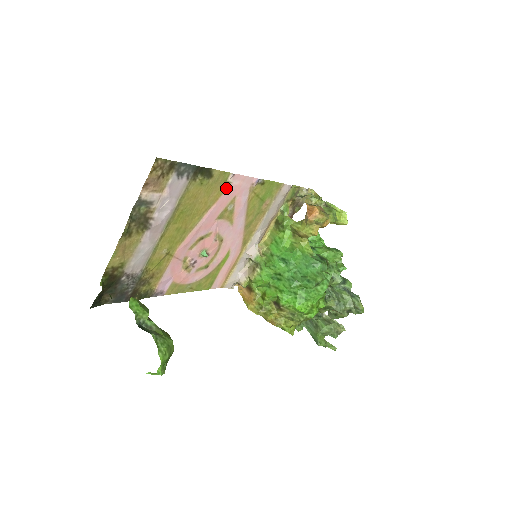
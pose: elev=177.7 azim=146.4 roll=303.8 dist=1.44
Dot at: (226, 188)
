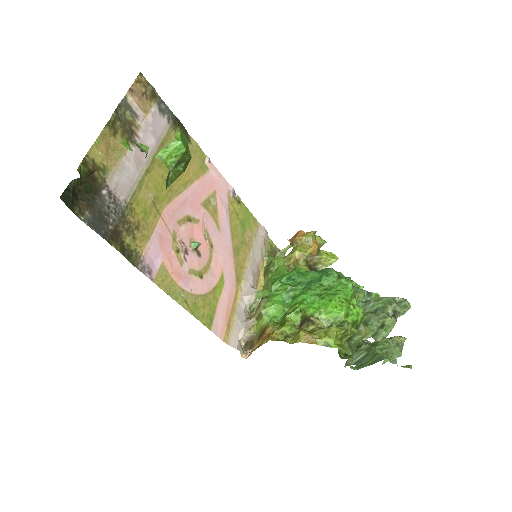
Dot at: (205, 172)
